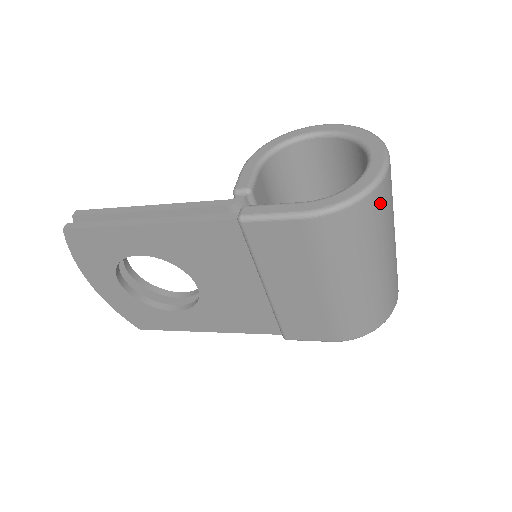
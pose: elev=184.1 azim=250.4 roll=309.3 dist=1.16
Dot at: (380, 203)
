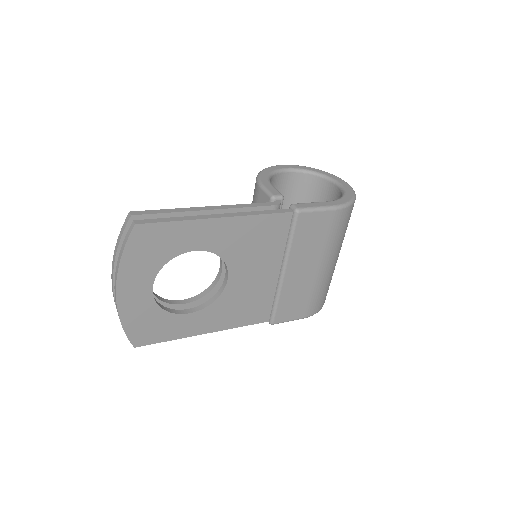
Dot at: occluded
